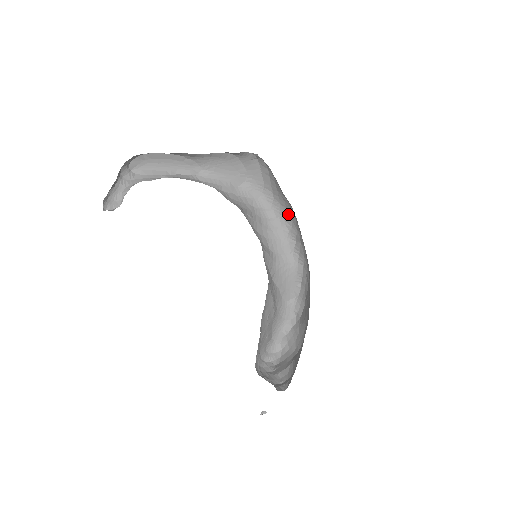
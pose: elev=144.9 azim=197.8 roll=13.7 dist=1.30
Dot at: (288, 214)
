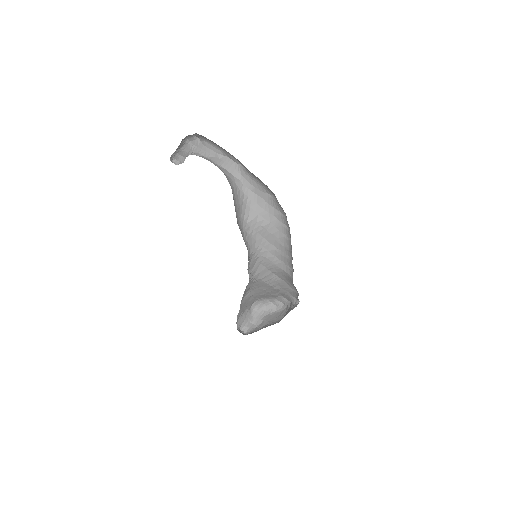
Dot at: occluded
